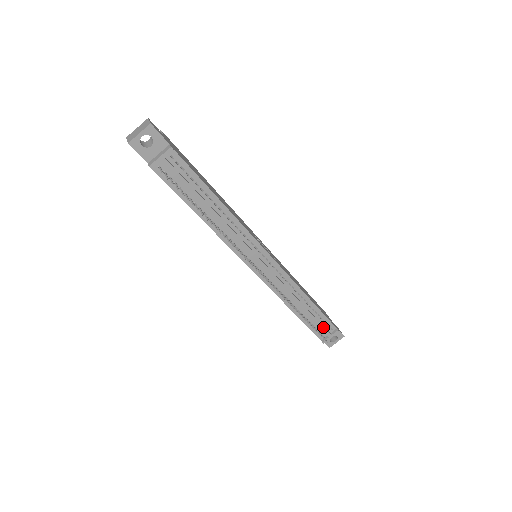
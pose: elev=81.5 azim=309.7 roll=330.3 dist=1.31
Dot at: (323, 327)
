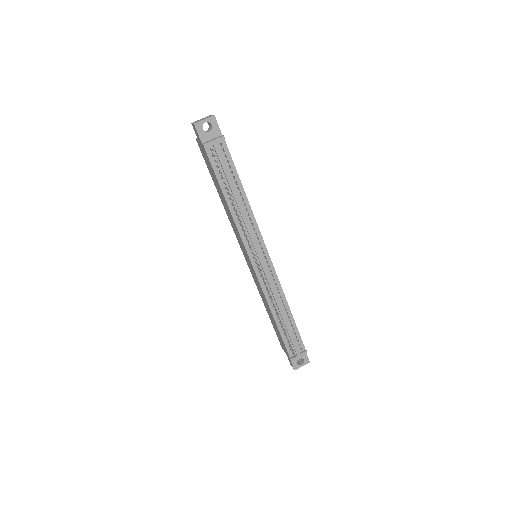
Dot at: (295, 342)
